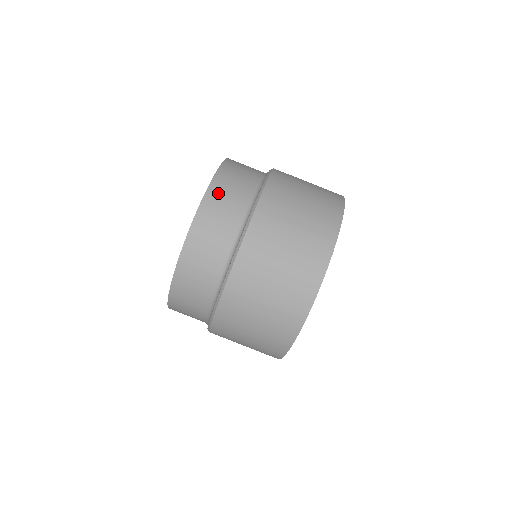
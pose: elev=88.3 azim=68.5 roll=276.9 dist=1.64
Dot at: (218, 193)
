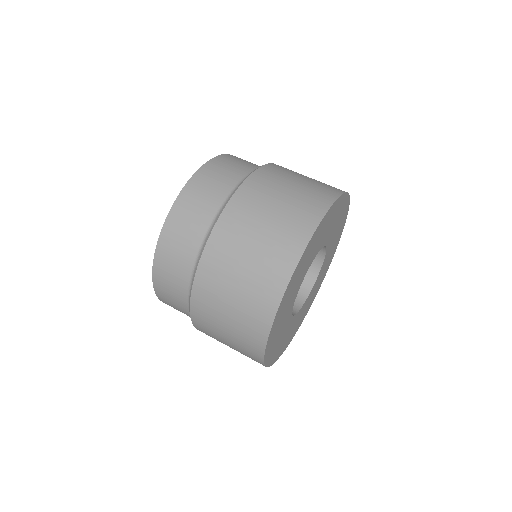
Dot at: (204, 178)
